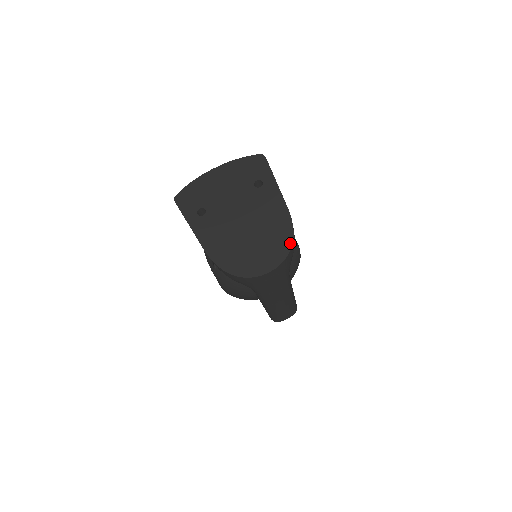
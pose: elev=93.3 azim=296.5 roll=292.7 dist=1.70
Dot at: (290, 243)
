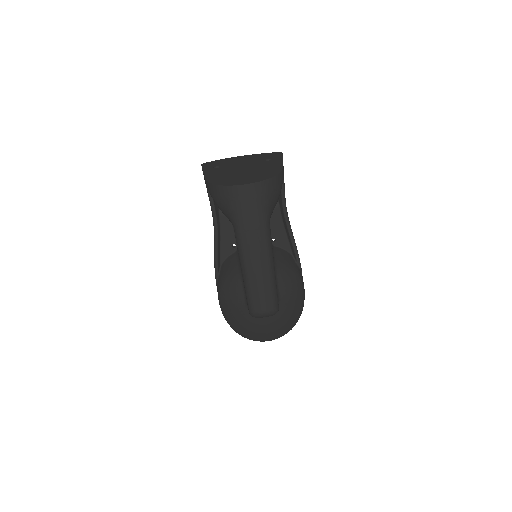
Dot at: (273, 175)
